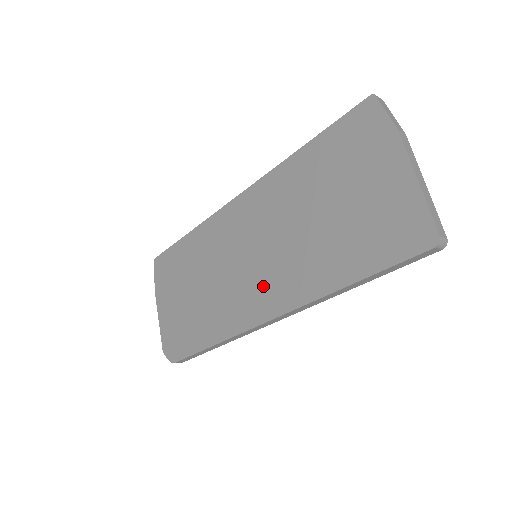
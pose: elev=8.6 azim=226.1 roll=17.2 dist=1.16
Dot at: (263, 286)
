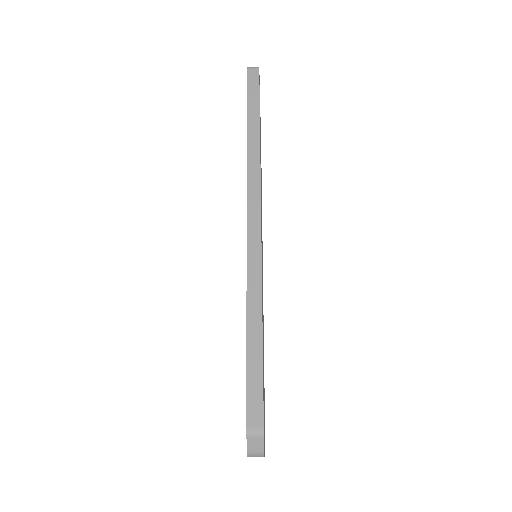
Dot at: occluded
